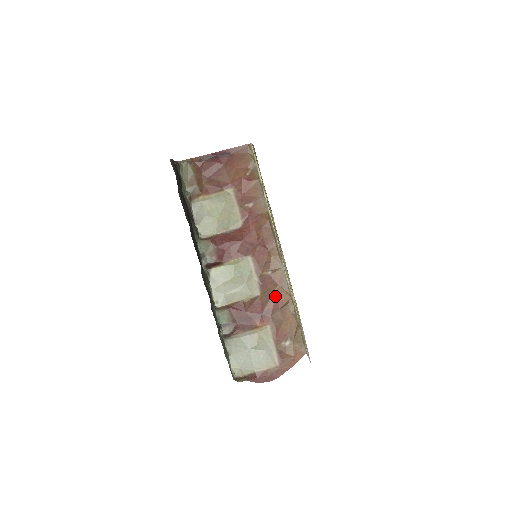
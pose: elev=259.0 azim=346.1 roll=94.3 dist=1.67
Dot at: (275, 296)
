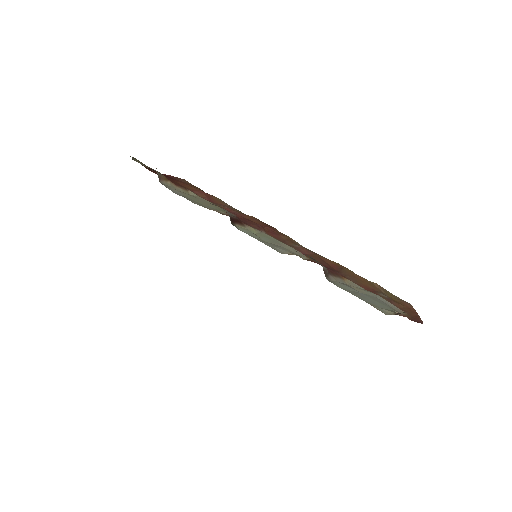
Dot at: (324, 261)
